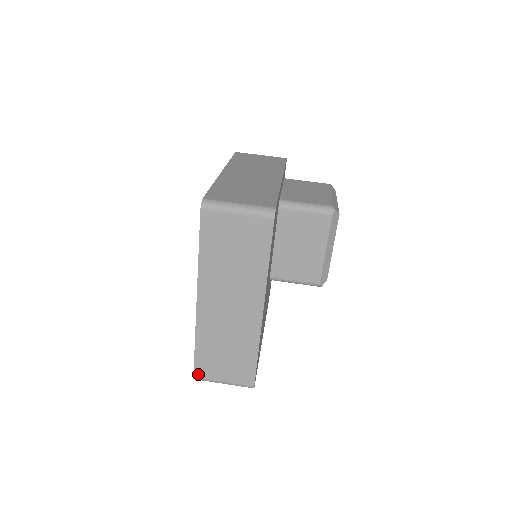
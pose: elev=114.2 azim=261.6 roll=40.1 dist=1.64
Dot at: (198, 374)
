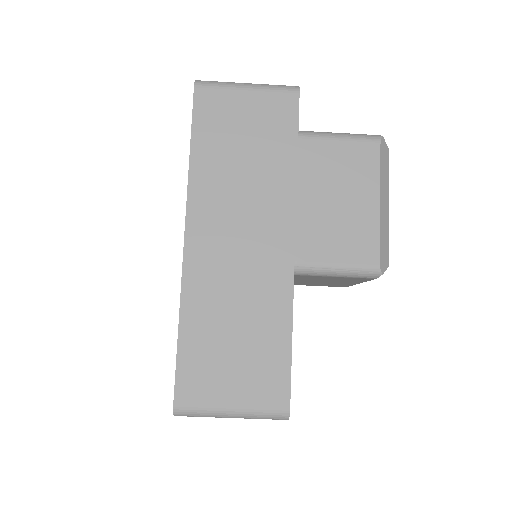
Dot at: occluded
